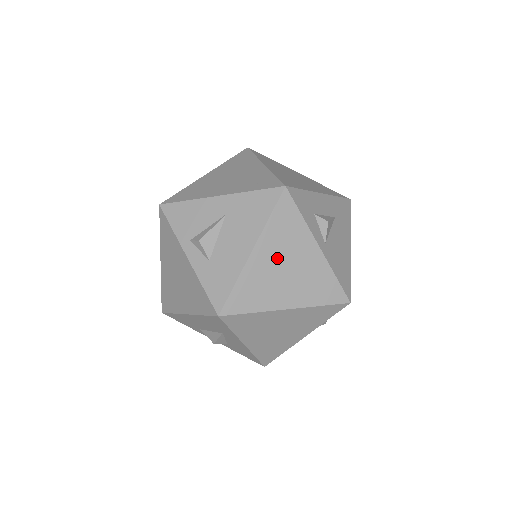
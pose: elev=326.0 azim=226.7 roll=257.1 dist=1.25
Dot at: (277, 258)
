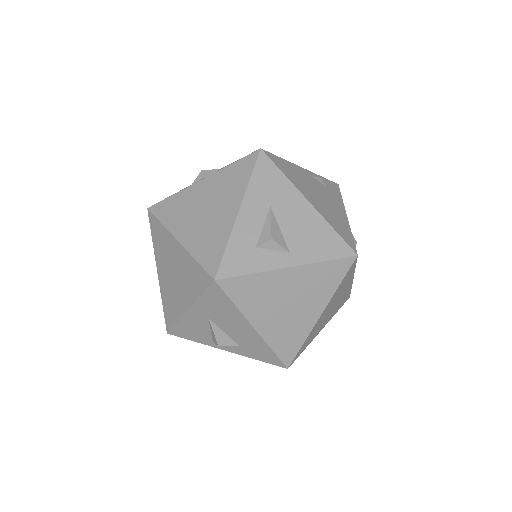
Dot at: (274, 309)
